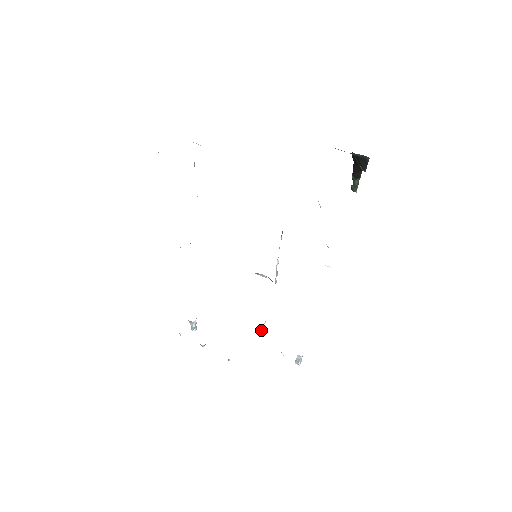
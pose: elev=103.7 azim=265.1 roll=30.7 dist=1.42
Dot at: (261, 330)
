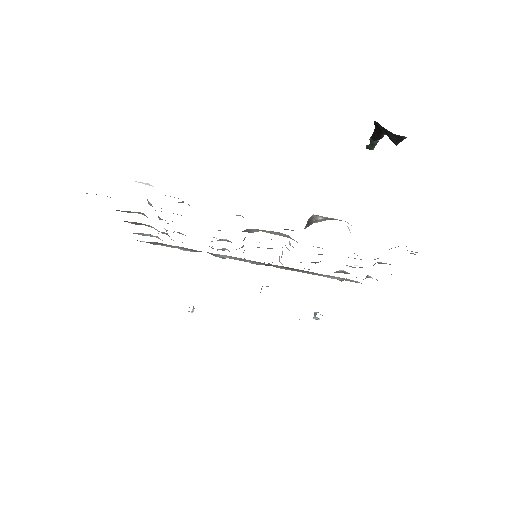
Dot at: occluded
